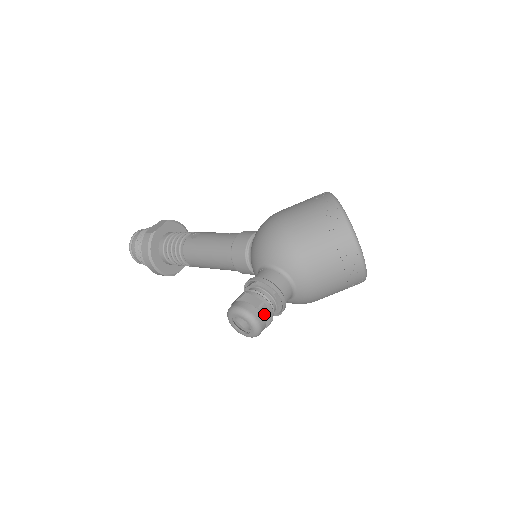
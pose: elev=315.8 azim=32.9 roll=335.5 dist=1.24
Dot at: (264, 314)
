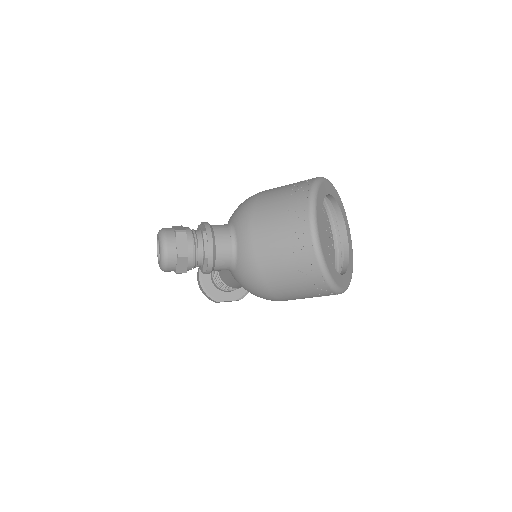
Dot at: (179, 241)
